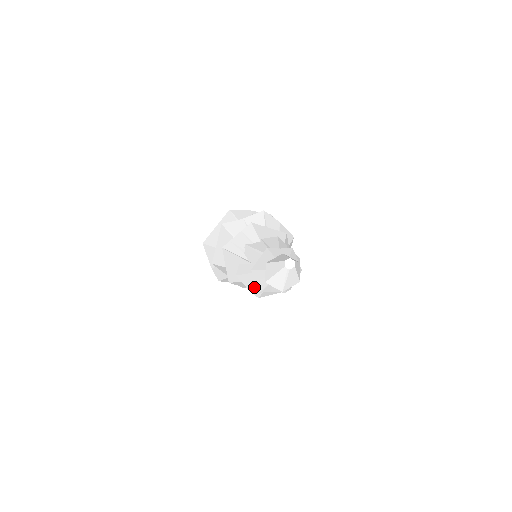
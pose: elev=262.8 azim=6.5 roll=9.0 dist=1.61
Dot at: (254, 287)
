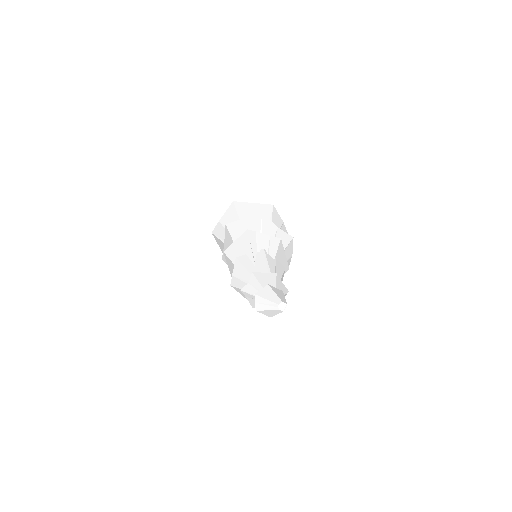
Dot at: (238, 279)
